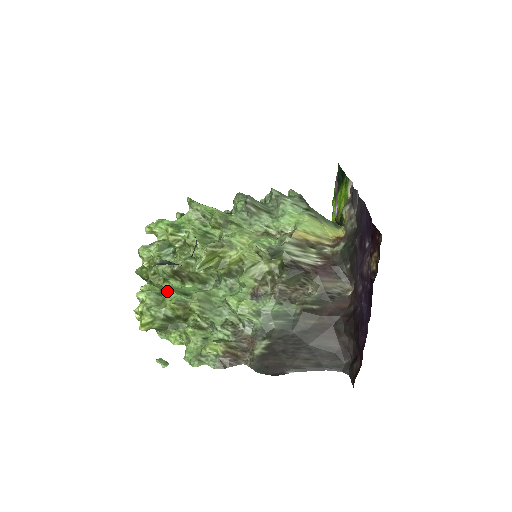
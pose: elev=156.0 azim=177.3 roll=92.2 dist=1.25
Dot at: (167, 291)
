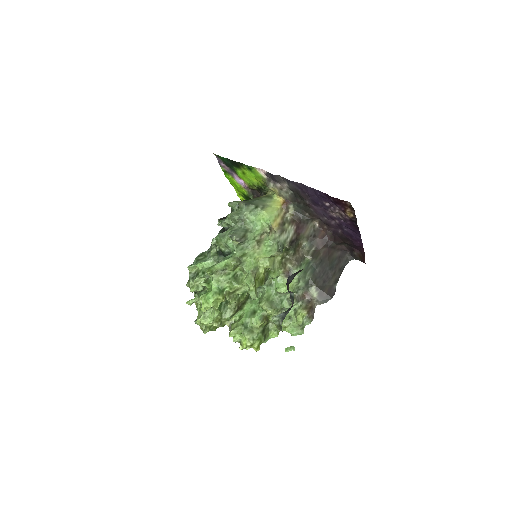
Dot at: (246, 322)
